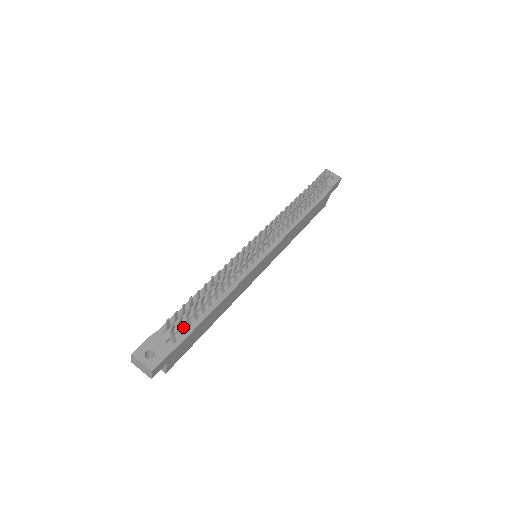
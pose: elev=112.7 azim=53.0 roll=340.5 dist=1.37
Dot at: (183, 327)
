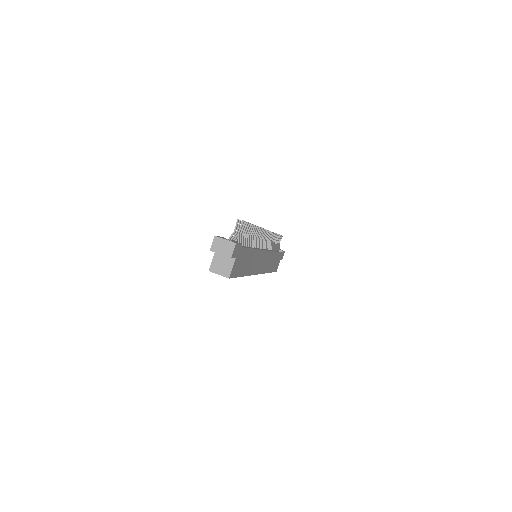
Dot at: occluded
